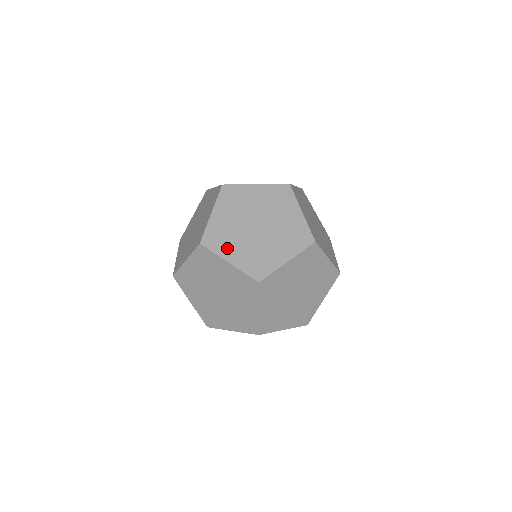
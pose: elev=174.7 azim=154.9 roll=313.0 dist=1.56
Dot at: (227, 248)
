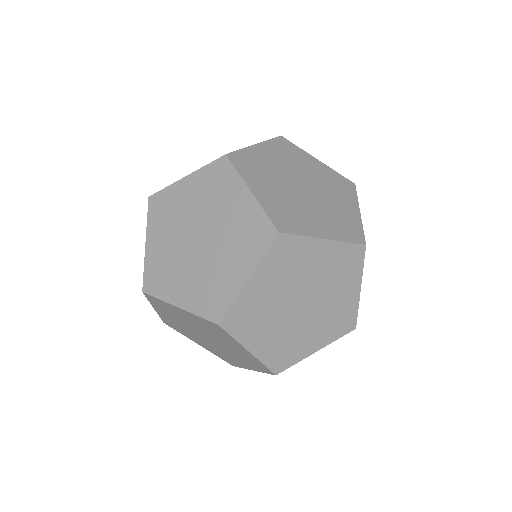
Dot at: occluded
